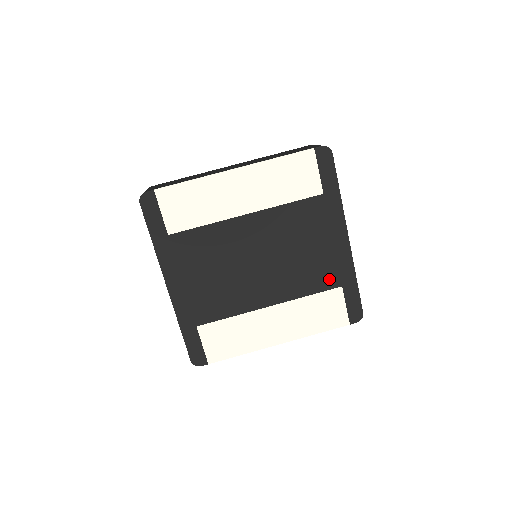
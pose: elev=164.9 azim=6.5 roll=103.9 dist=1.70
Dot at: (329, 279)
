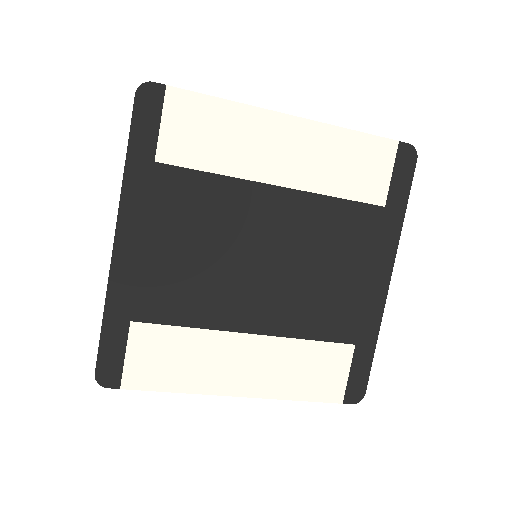
Dot at: (343, 327)
